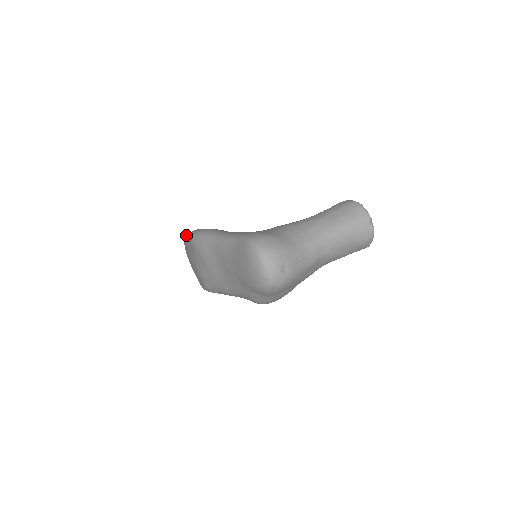
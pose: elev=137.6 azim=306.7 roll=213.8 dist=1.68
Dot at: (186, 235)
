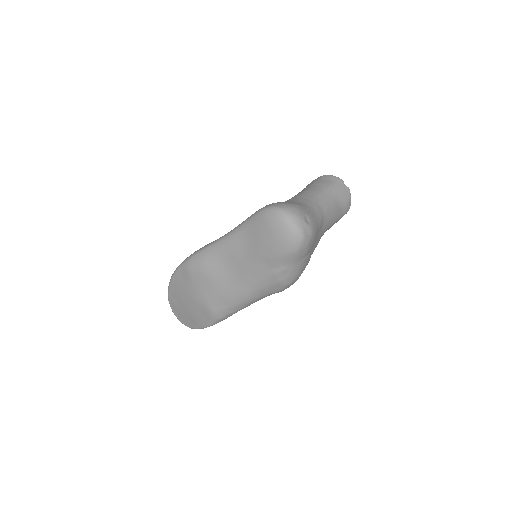
Dot at: (173, 274)
